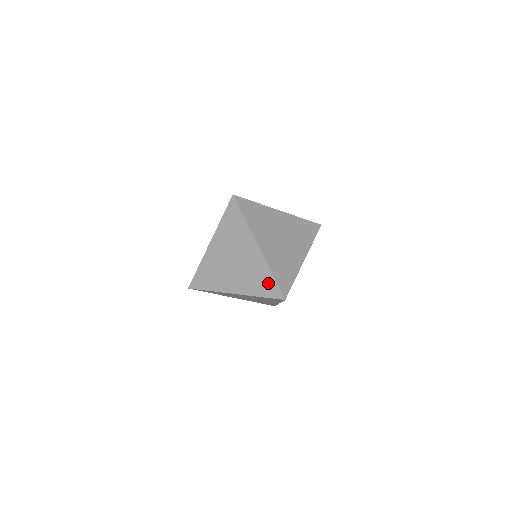
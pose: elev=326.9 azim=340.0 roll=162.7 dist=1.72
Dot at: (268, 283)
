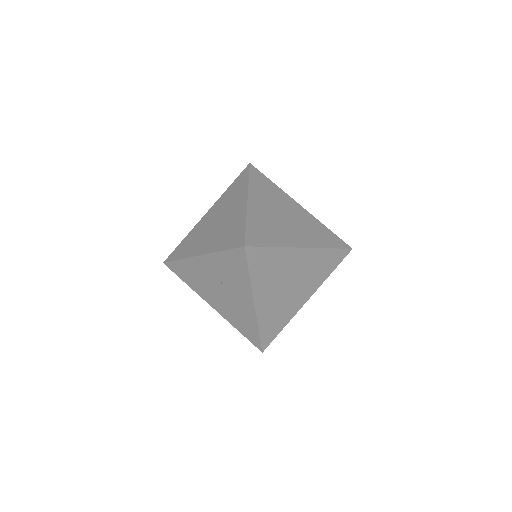
Dot at: (237, 233)
